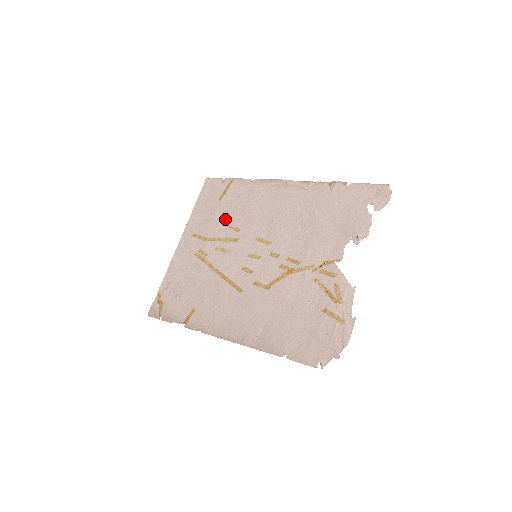
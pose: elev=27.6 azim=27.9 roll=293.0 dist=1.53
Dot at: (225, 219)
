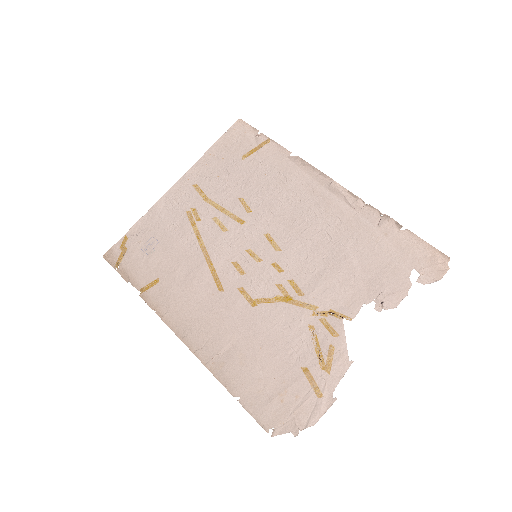
Dot at: (239, 187)
